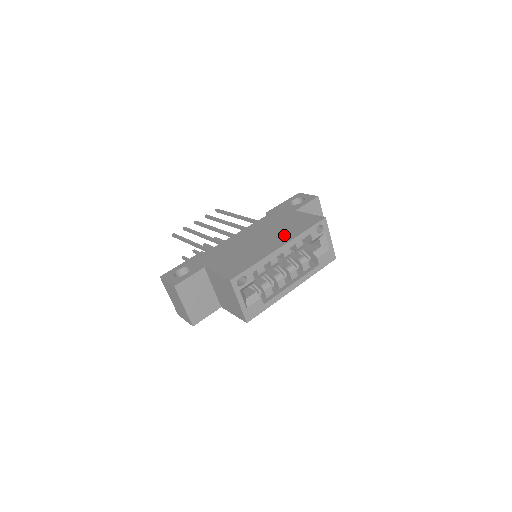
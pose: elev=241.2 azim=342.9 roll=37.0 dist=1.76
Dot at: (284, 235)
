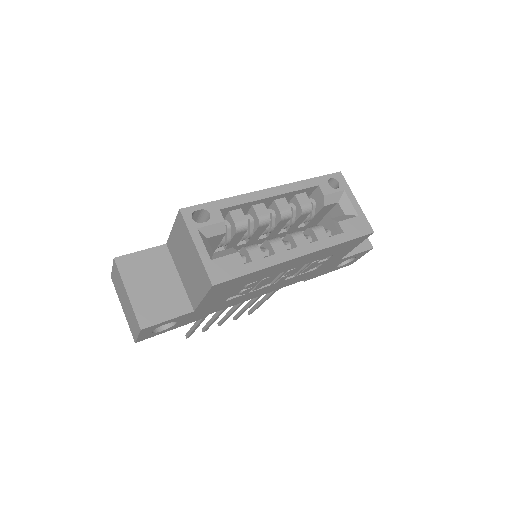
Dot at: occluded
